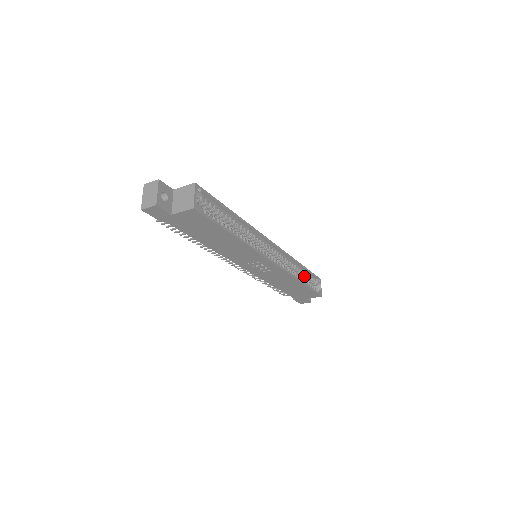
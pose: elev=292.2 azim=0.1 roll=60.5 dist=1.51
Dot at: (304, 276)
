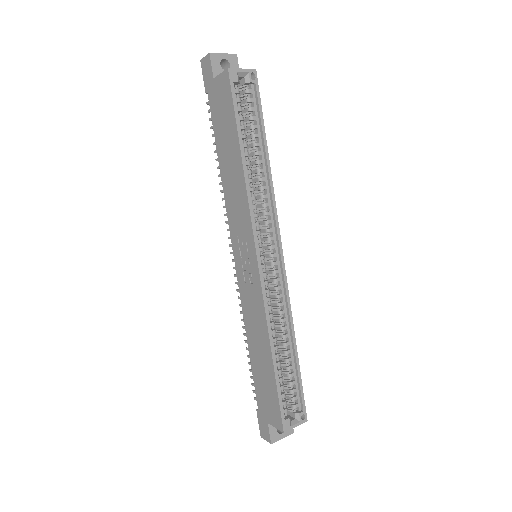
Dot at: (288, 371)
